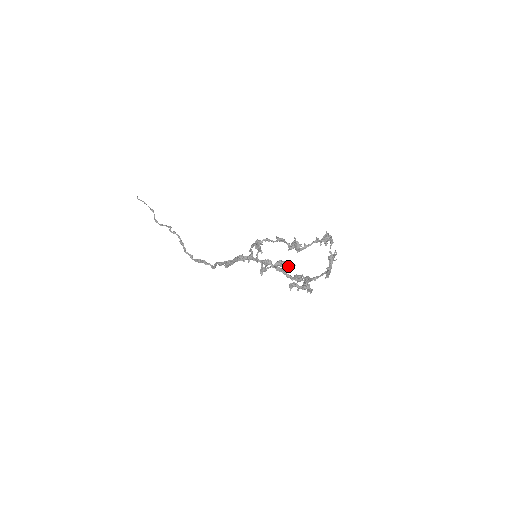
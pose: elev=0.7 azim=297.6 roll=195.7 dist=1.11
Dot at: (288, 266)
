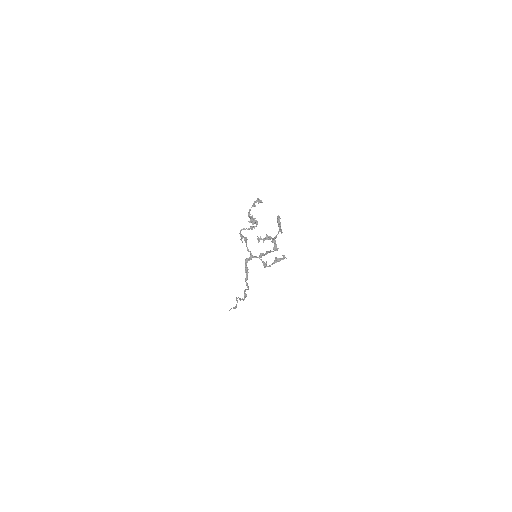
Dot at: (282, 259)
